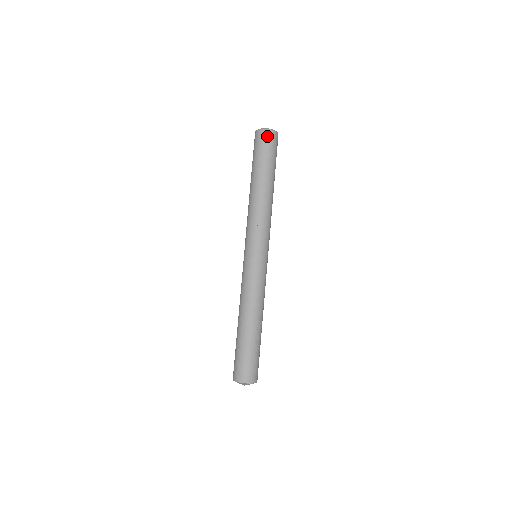
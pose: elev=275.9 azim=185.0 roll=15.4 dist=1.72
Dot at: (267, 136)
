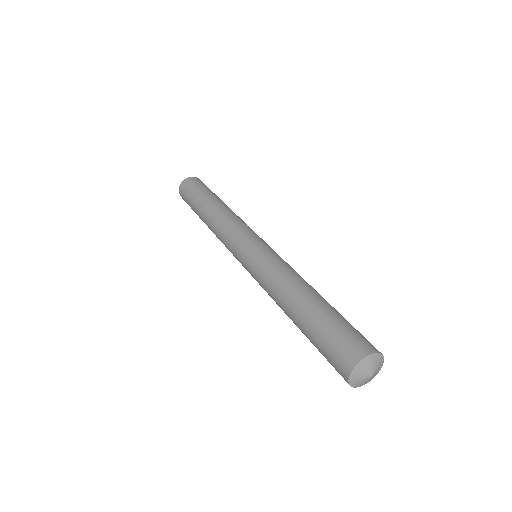
Dot at: occluded
